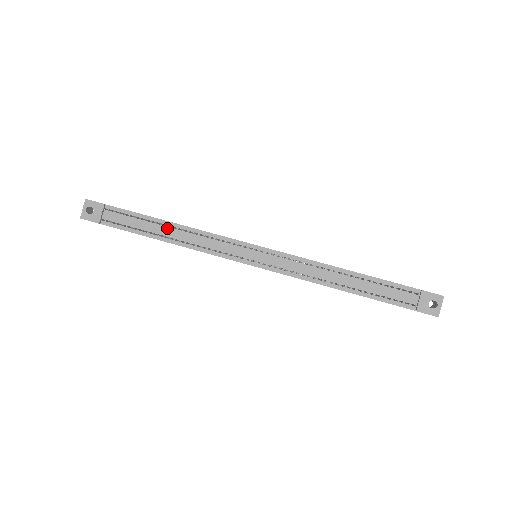
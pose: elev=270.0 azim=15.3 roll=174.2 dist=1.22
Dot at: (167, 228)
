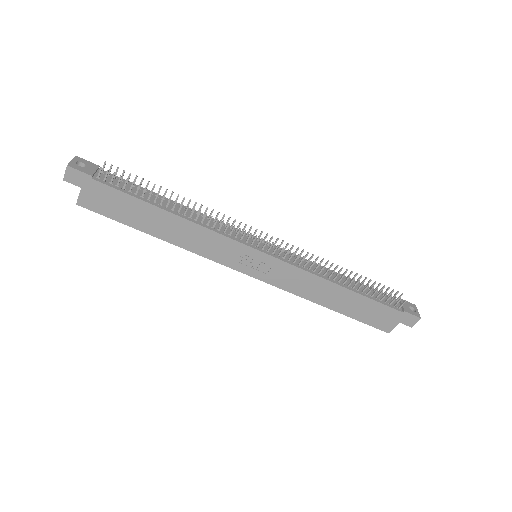
Dot at: (171, 204)
